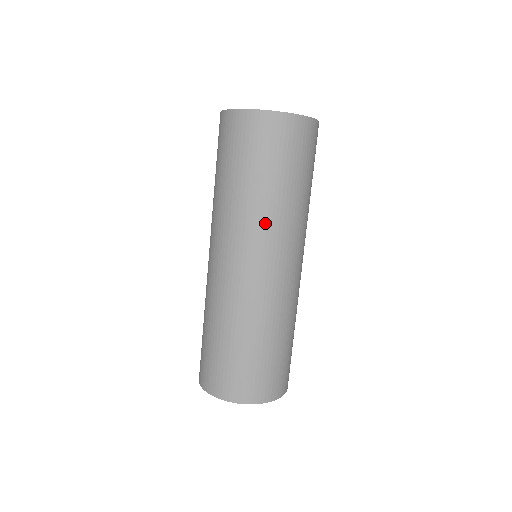
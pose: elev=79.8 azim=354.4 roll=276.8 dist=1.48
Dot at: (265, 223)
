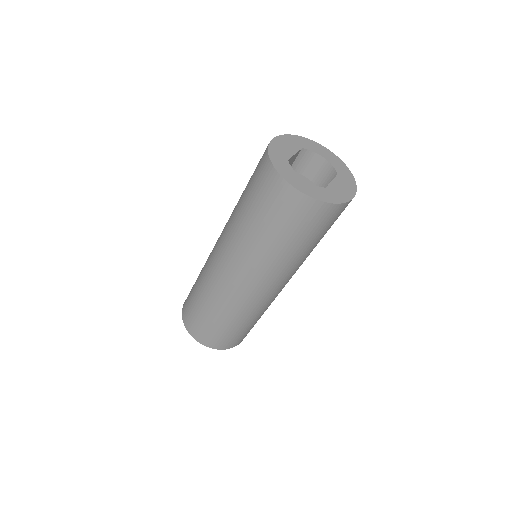
Dot at: (258, 261)
